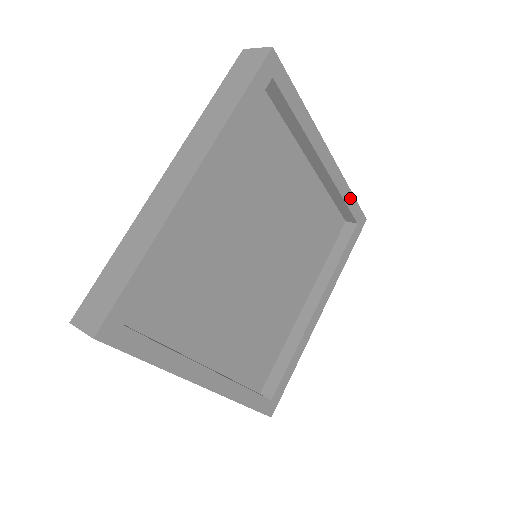
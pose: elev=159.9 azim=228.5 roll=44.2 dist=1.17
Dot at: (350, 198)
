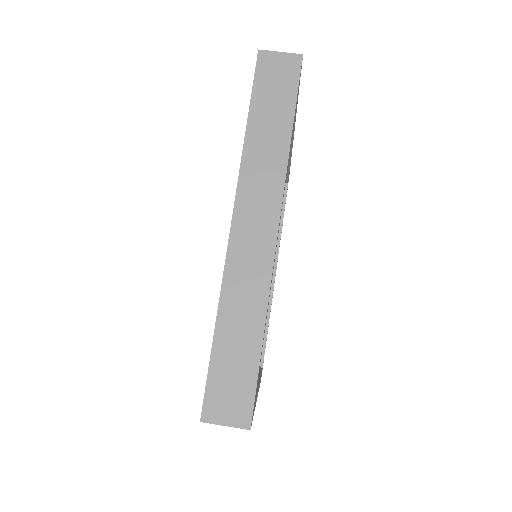
Dot at: (292, 131)
